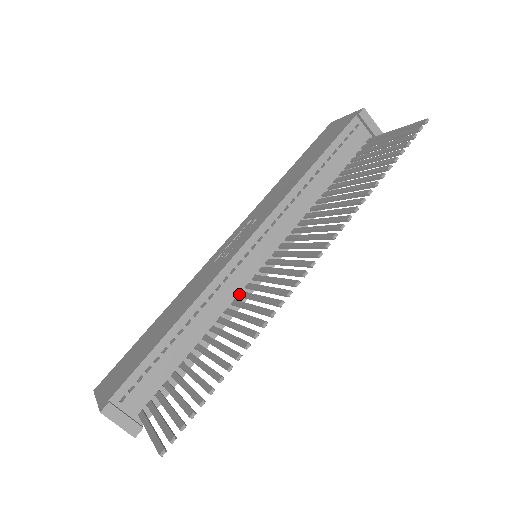
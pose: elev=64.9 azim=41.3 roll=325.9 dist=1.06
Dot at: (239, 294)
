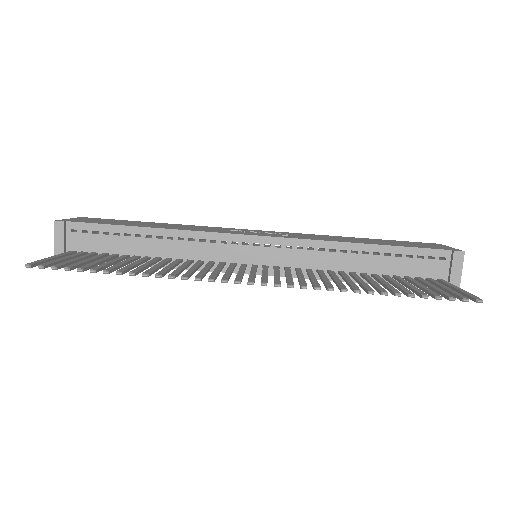
Dot at: (210, 261)
